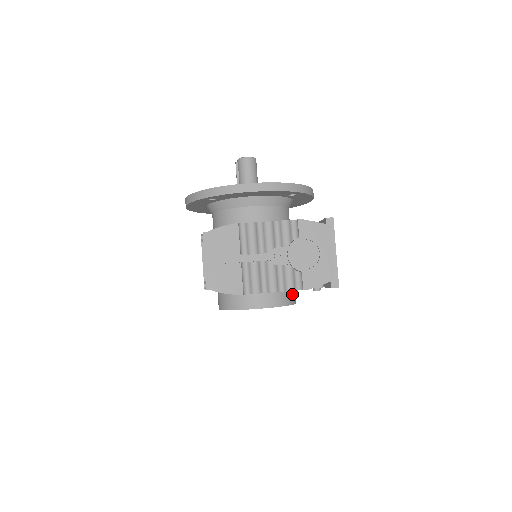
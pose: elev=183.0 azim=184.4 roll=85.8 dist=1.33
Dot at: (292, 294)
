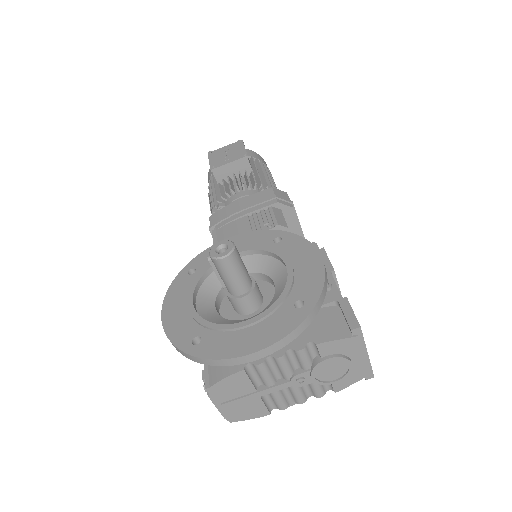
Dot at: occluded
